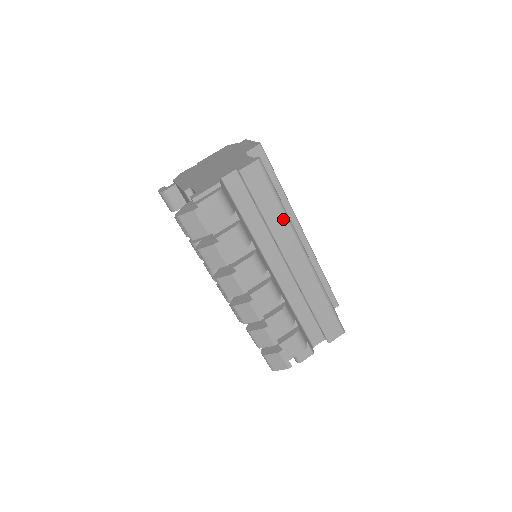
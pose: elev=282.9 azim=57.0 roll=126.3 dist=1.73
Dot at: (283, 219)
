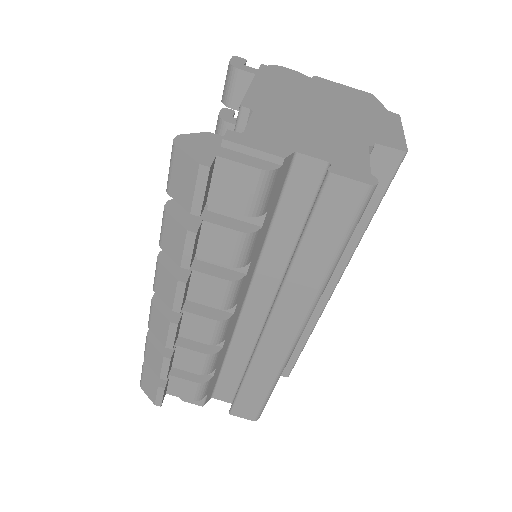
Dot at: (317, 279)
